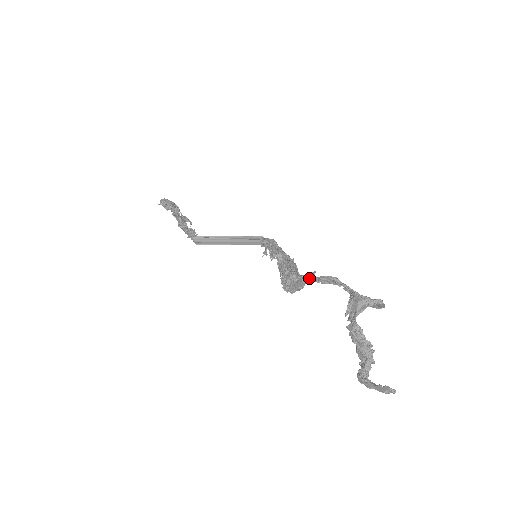
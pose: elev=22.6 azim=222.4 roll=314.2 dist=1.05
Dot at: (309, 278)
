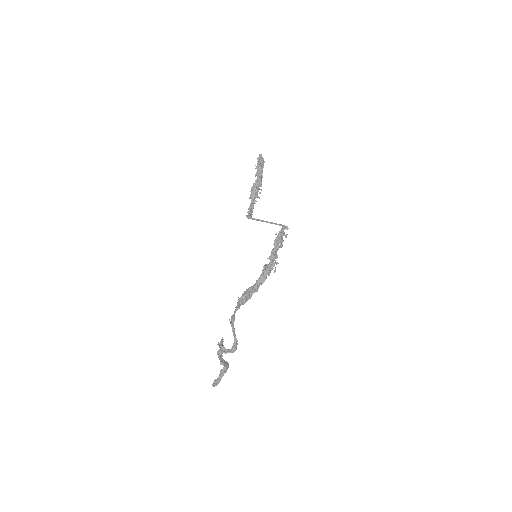
Dot at: (236, 308)
